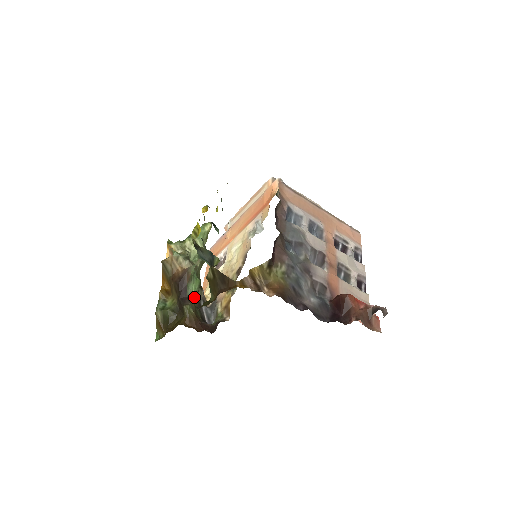
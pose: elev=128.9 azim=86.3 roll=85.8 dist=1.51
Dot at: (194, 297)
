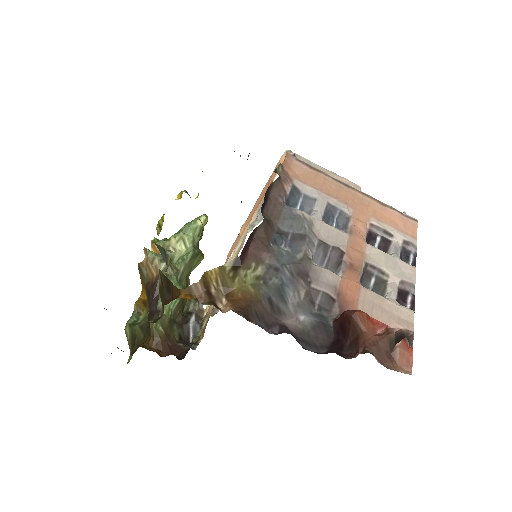
Dot at: (171, 310)
